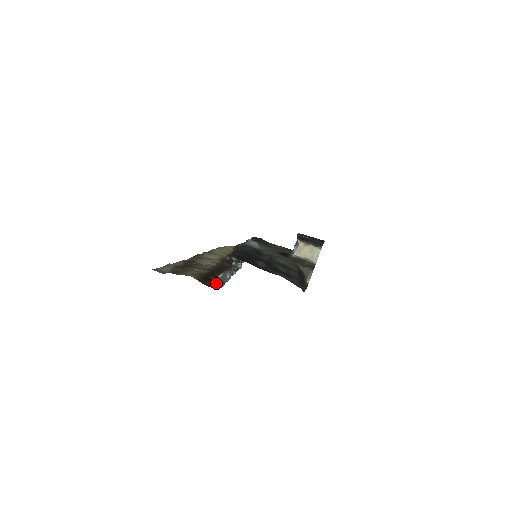
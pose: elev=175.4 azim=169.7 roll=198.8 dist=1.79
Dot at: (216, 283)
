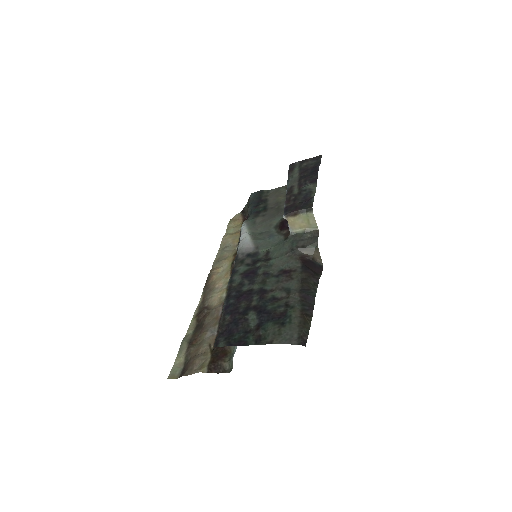
Dot at: (227, 356)
